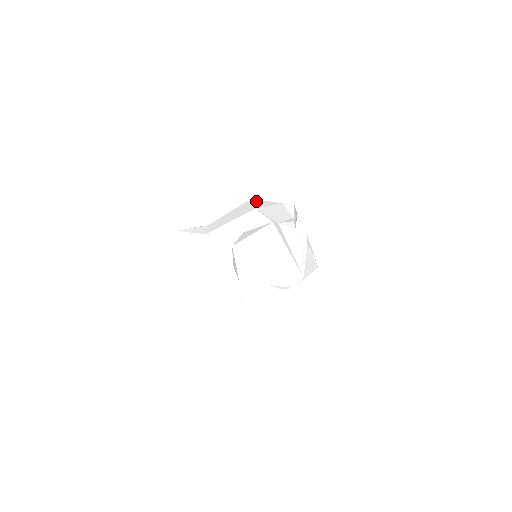
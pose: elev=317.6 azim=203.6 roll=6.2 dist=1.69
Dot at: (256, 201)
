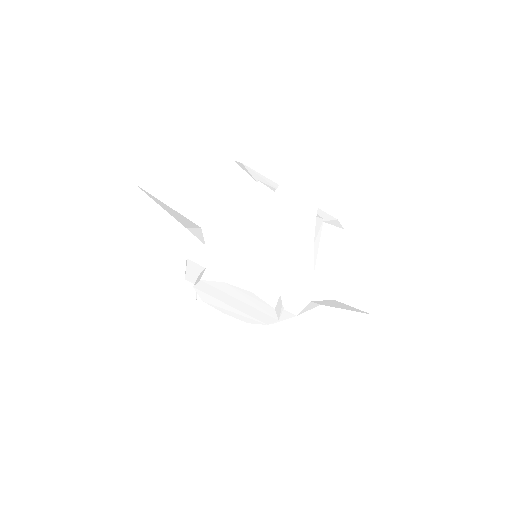
Dot at: occluded
